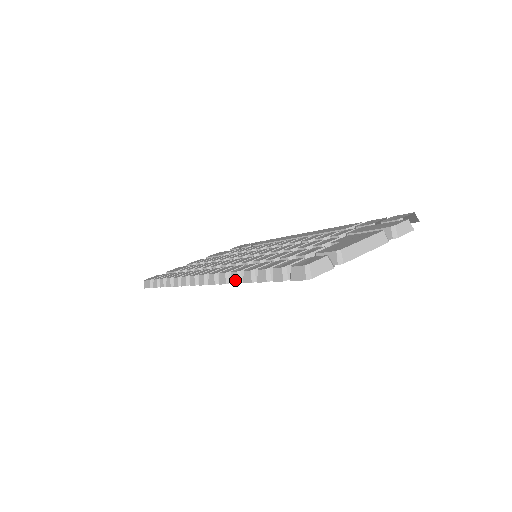
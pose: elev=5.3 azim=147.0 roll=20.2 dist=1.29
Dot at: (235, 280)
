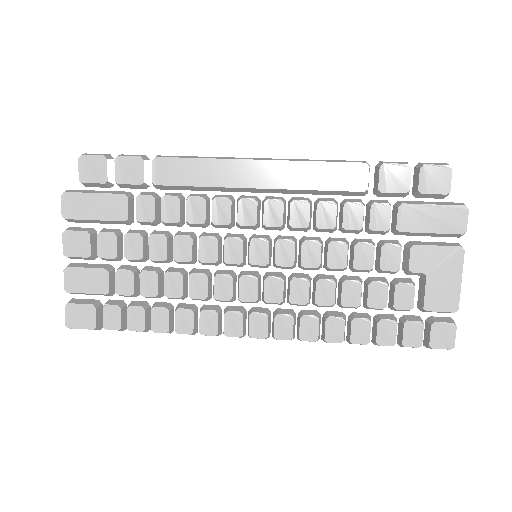
Dot at: occluded
